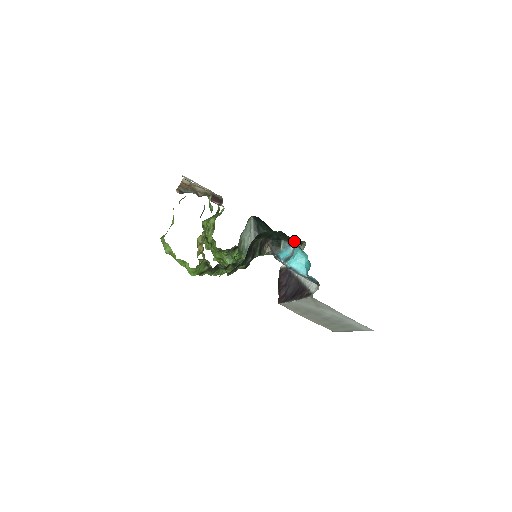
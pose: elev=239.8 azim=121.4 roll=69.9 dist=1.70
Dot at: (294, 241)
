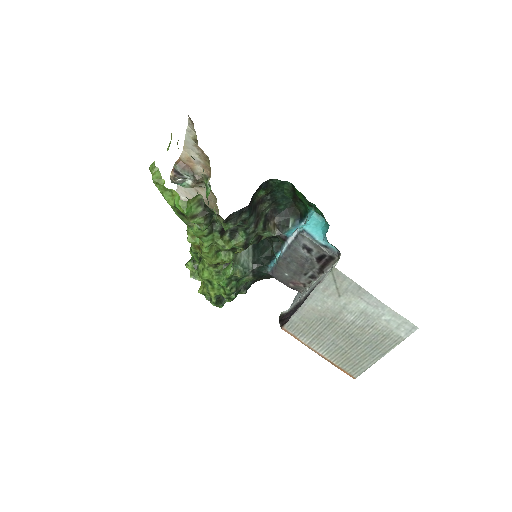
Dot at: occluded
